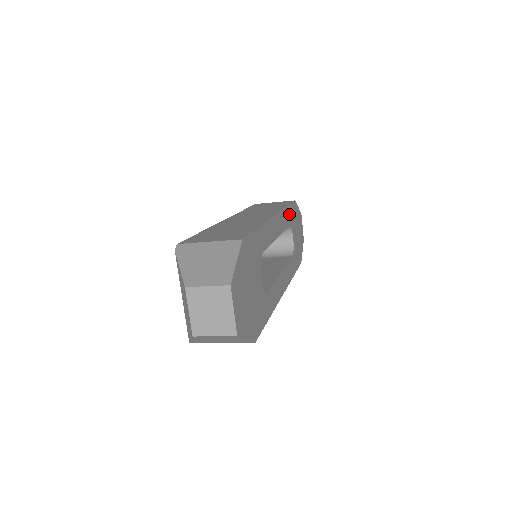
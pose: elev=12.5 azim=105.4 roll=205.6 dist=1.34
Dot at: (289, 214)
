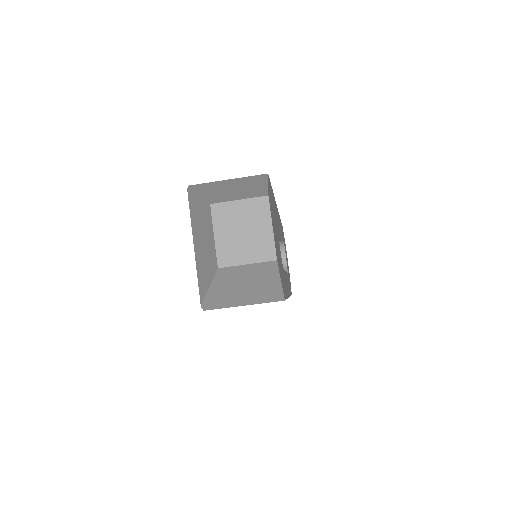
Dot at: occluded
